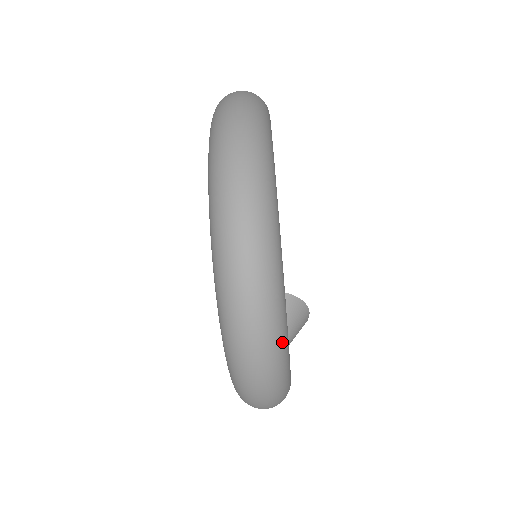
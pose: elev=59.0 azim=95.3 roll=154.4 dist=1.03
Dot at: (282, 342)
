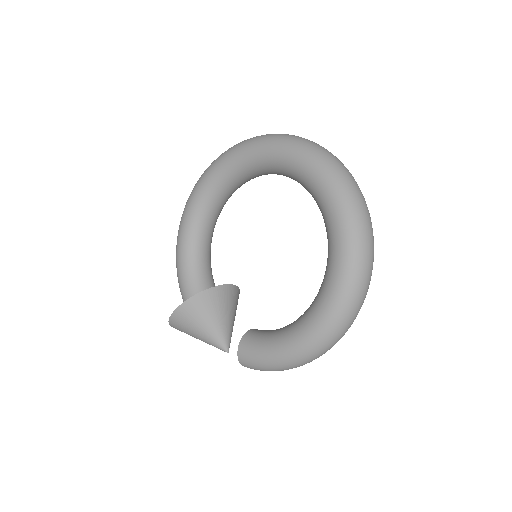
Dot at: occluded
